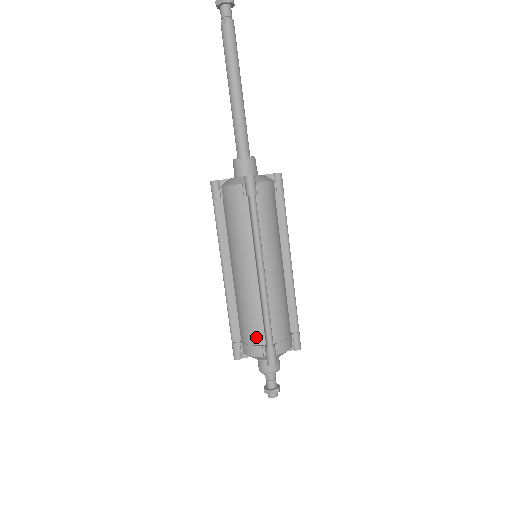
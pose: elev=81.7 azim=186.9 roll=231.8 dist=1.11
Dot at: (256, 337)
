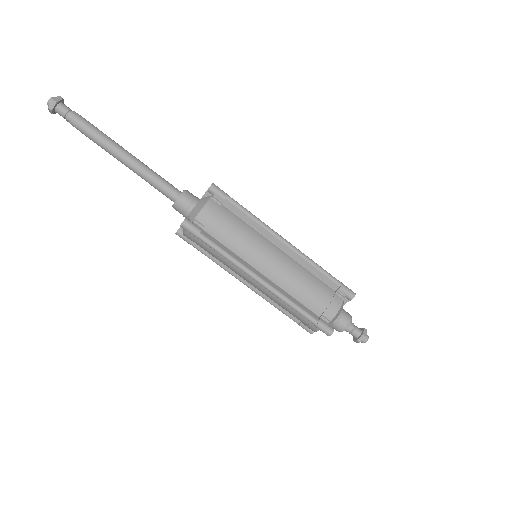
Dot at: (303, 319)
